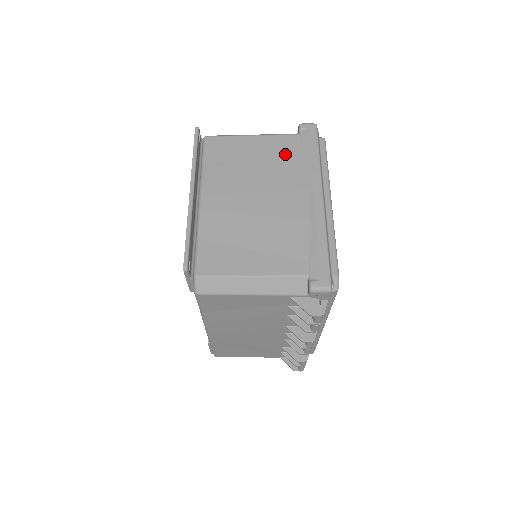
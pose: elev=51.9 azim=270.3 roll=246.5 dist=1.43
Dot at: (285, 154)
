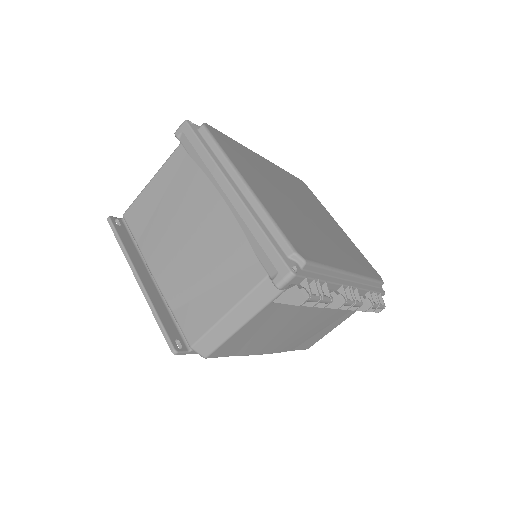
Dot at: (182, 174)
